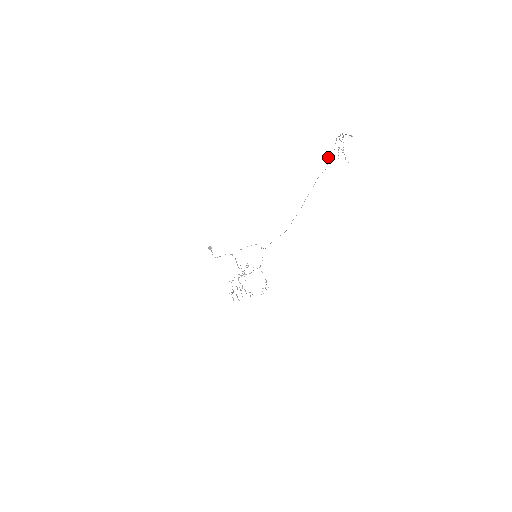
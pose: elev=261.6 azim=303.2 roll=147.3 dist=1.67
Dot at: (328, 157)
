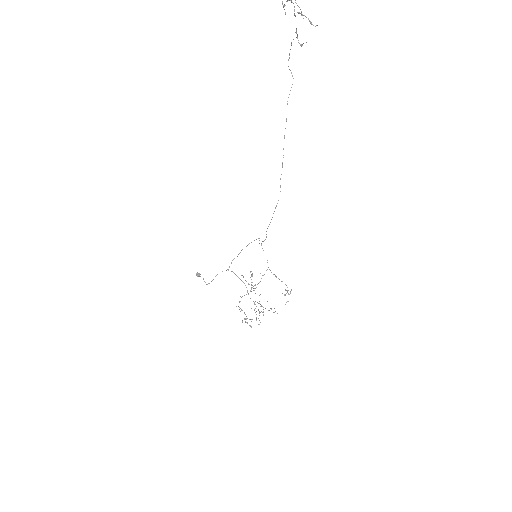
Dot at: occluded
